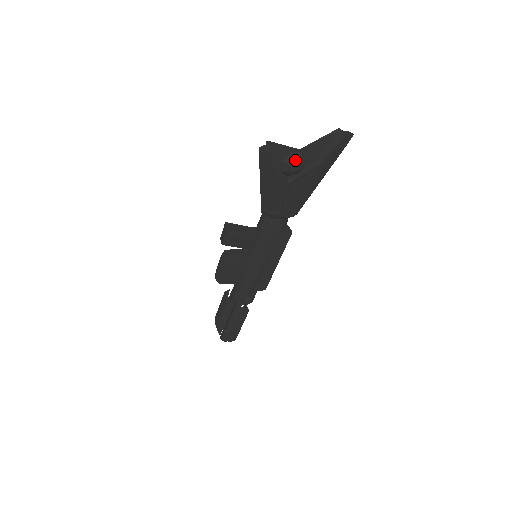
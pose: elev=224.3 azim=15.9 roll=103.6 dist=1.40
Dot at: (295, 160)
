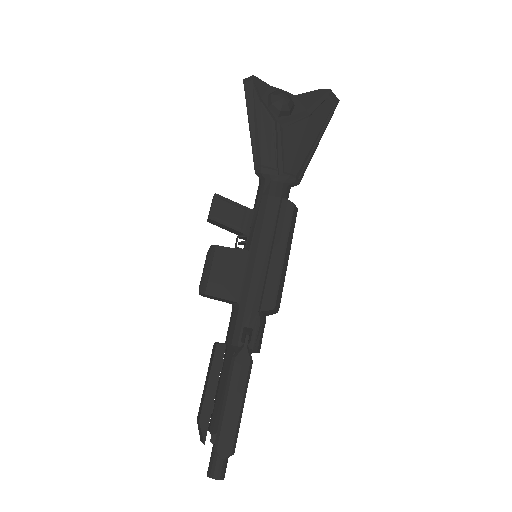
Dot at: (281, 93)
